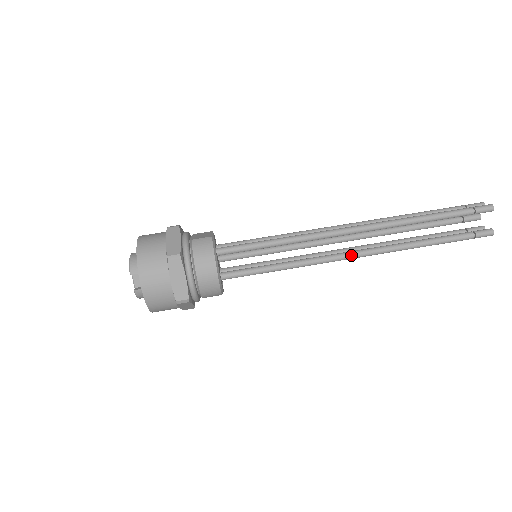
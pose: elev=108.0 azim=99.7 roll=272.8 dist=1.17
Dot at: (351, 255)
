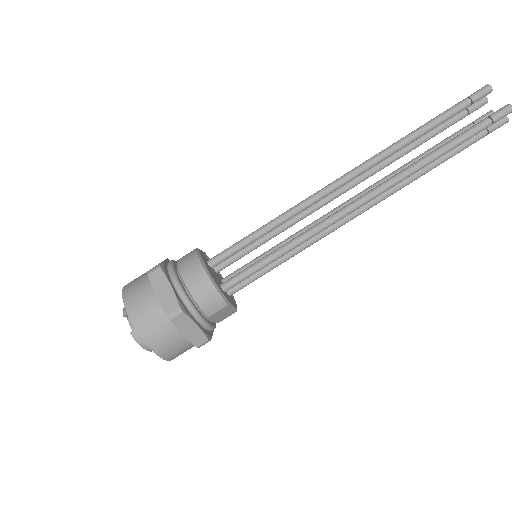
Dot at: (355, 202)
